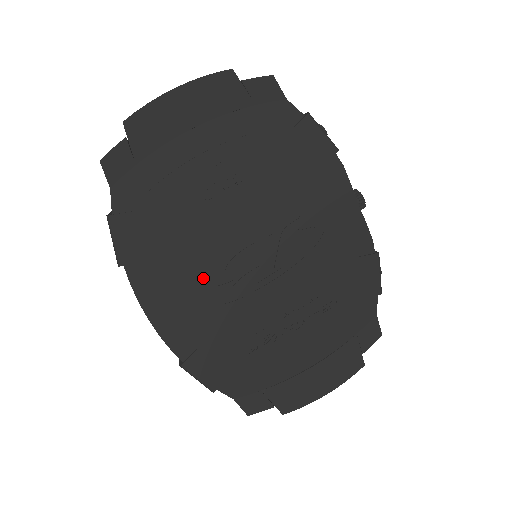
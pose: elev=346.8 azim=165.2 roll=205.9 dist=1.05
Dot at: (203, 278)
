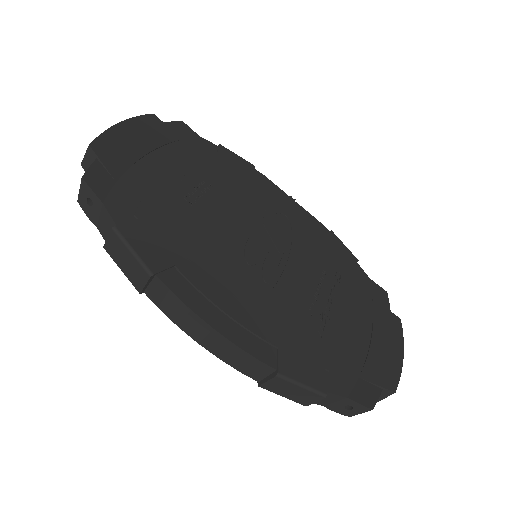
Dot at: (234, 272)
